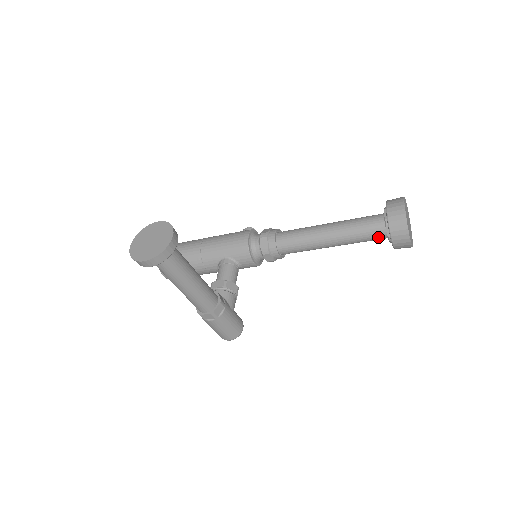
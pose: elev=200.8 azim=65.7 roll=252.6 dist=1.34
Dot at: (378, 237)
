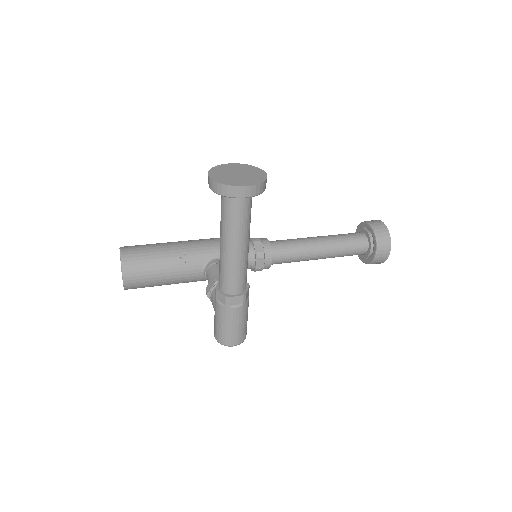
Dot at: (360, 250)
